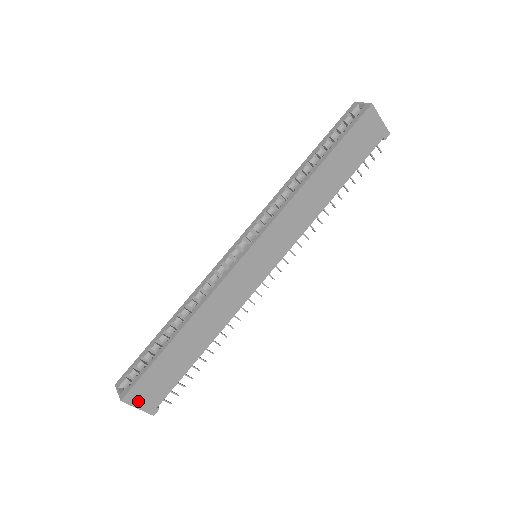
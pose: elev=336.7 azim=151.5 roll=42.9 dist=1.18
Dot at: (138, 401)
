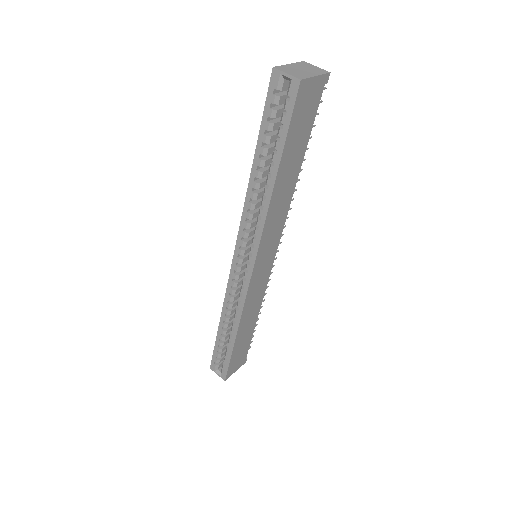
Dot at: (234, 370)
